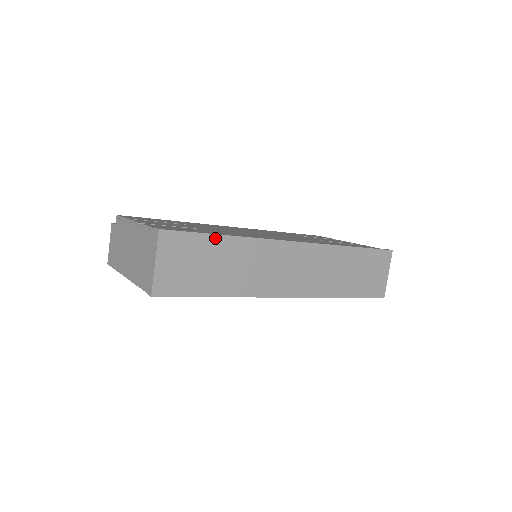
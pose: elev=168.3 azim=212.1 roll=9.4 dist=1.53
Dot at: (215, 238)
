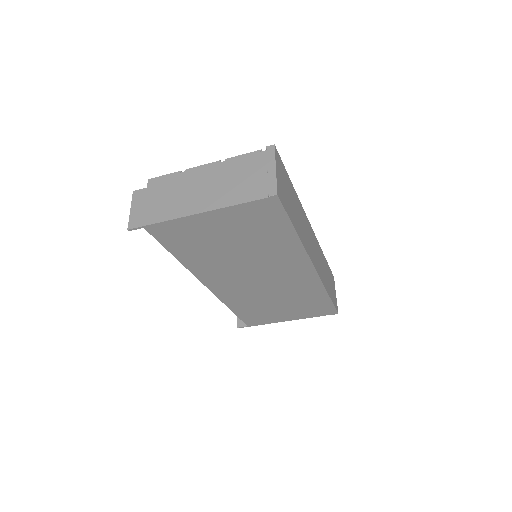
Dot at: (290, 182)
